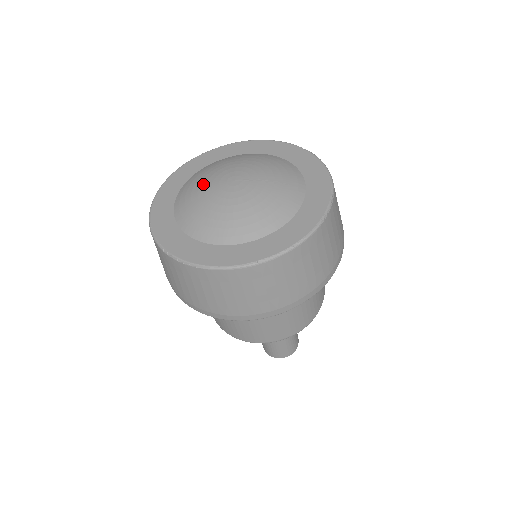
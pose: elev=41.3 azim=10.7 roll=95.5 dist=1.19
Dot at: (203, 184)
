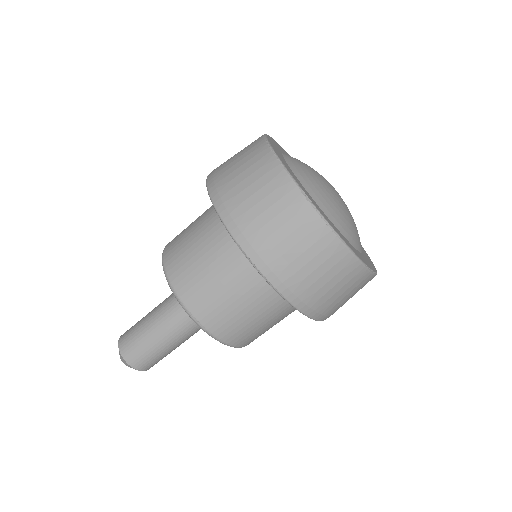
Dot at: (315, 171)
